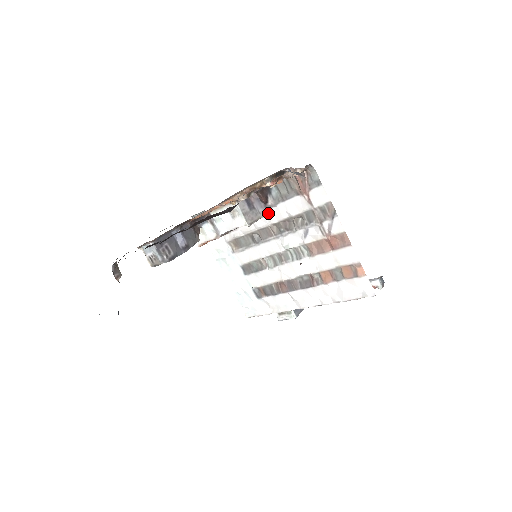
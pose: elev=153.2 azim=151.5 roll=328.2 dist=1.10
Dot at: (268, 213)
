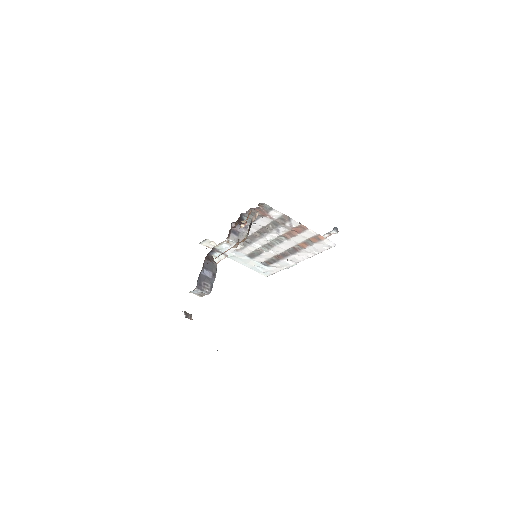
Dot at: occluded
